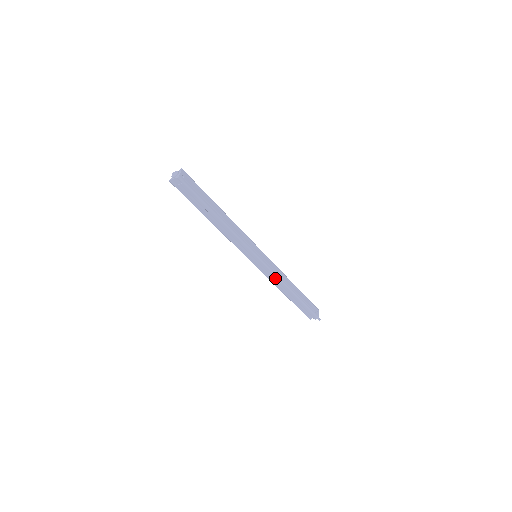
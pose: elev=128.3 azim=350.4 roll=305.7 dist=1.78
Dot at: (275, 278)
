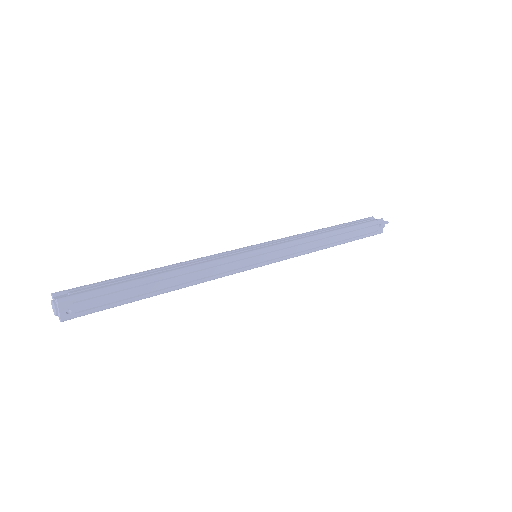
Dot at: occluded
